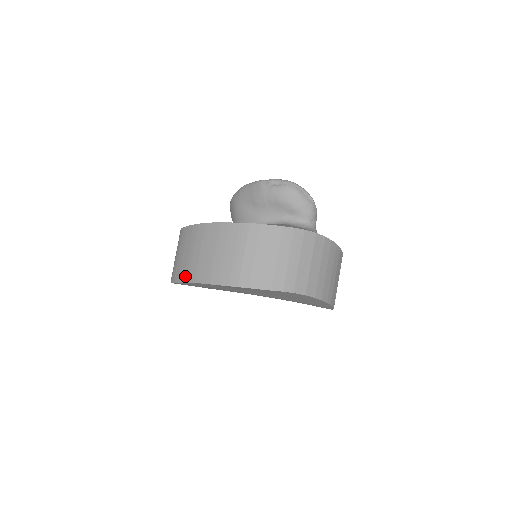
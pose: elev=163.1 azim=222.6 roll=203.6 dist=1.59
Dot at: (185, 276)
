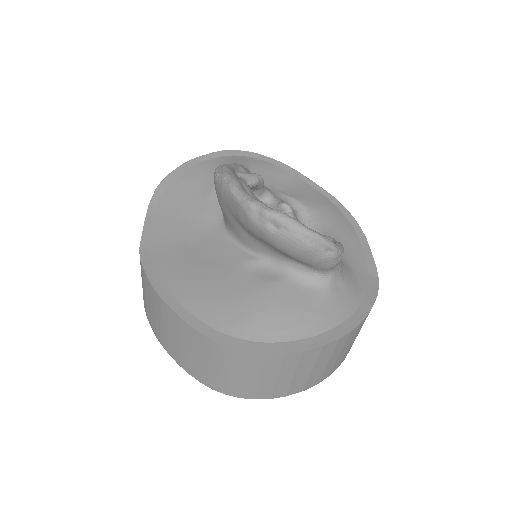
Dot at: (153, 328)
